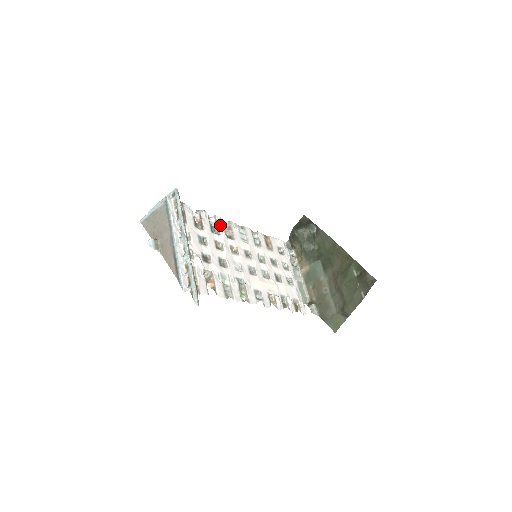
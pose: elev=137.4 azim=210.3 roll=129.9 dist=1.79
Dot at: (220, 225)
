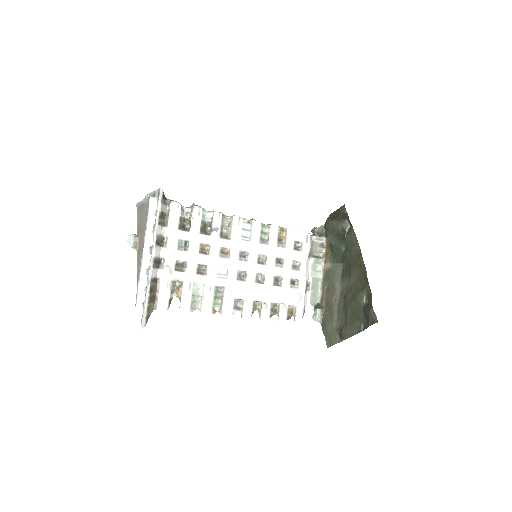
Dot at: (216, 223)
